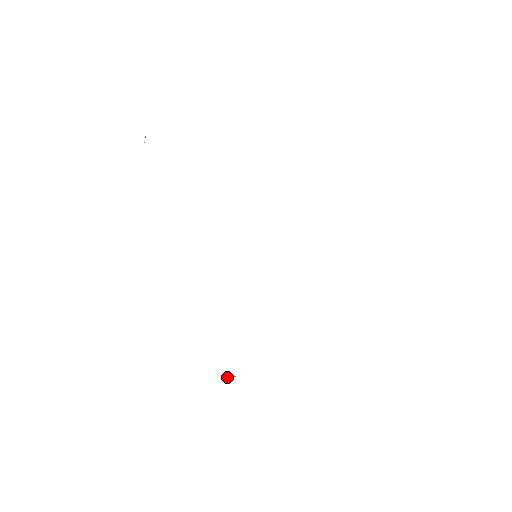
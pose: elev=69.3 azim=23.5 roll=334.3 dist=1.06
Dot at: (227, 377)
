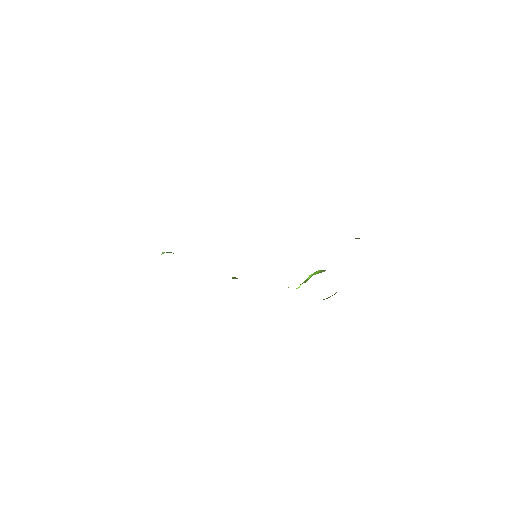
Dot at: occluded
